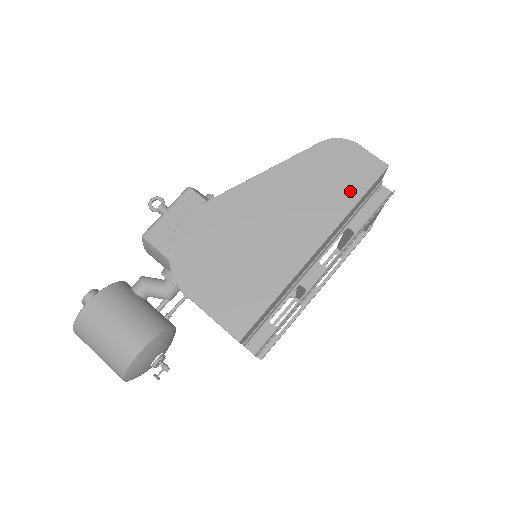
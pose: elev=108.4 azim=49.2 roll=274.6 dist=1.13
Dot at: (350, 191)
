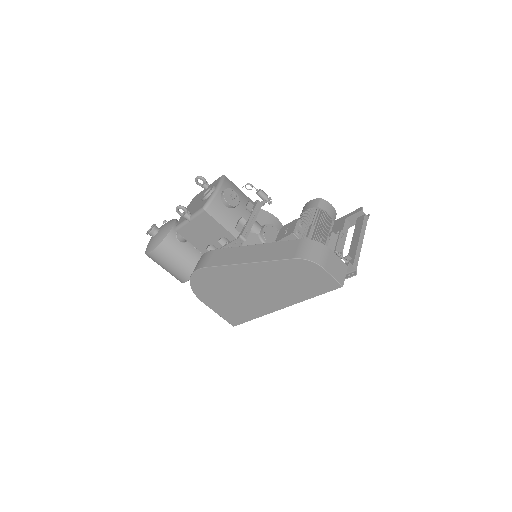
Dot at: (309, 291)
